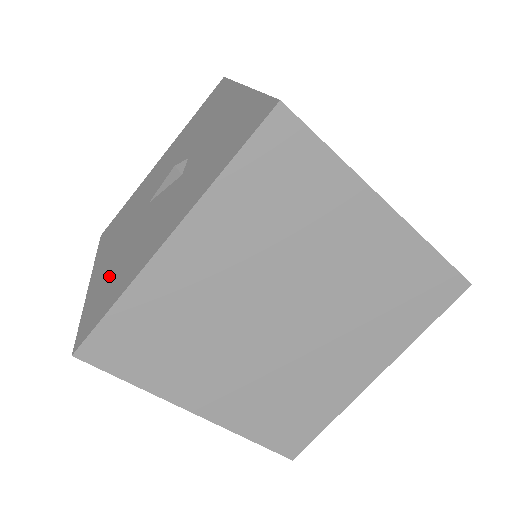
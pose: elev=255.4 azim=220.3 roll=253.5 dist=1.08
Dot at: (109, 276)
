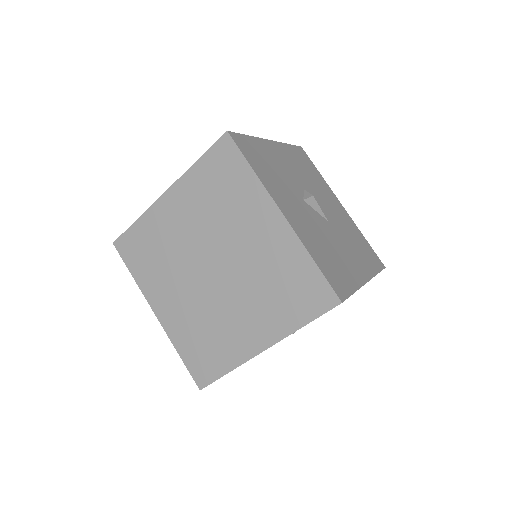
Dot at: occluded
